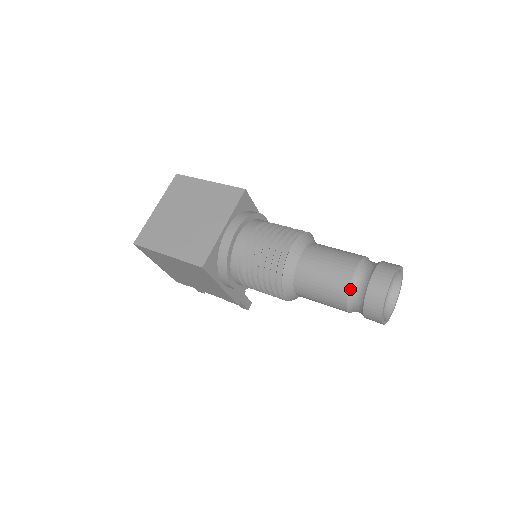
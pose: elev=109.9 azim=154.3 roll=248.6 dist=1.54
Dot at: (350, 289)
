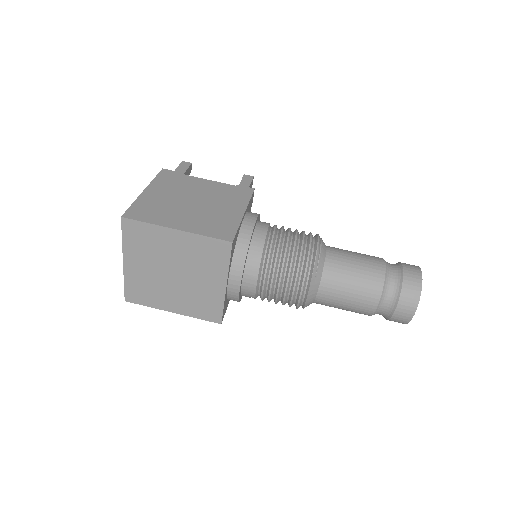
Dot at: (373, 314)
